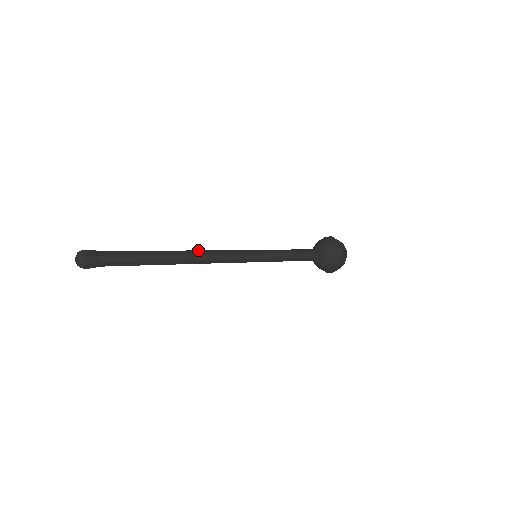
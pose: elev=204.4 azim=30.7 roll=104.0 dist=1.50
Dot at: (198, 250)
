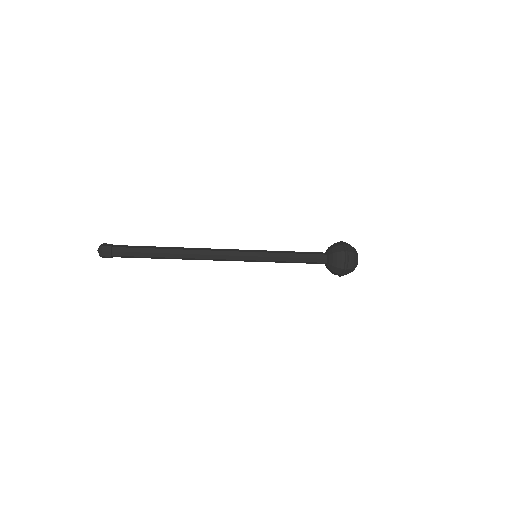
Dot at: (198, 249)
